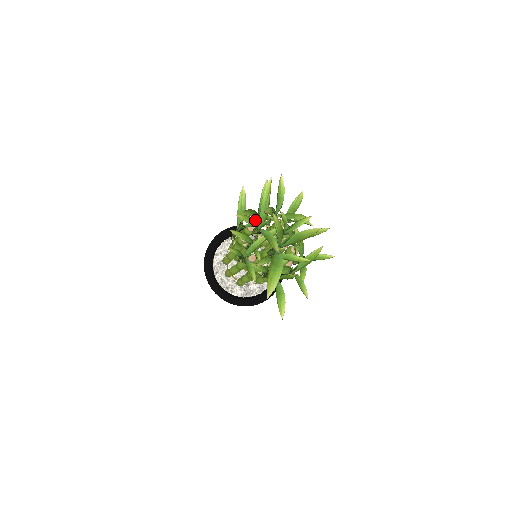
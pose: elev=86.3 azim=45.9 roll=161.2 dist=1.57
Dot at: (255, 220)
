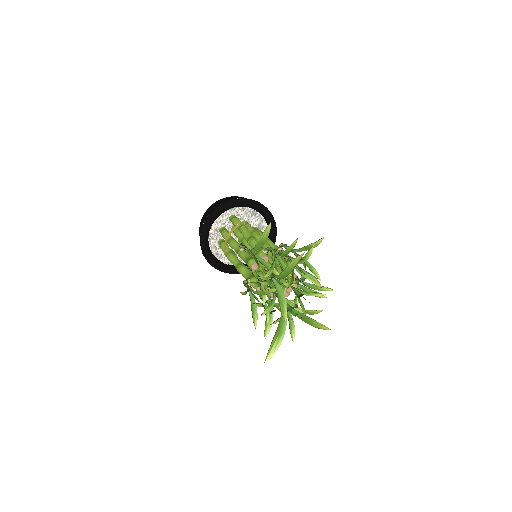
Dot at: occluded
